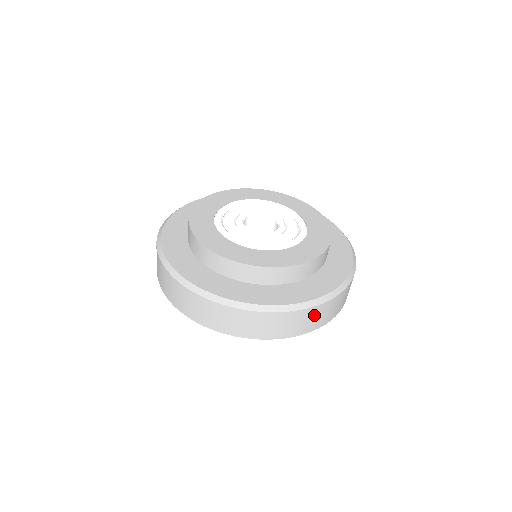
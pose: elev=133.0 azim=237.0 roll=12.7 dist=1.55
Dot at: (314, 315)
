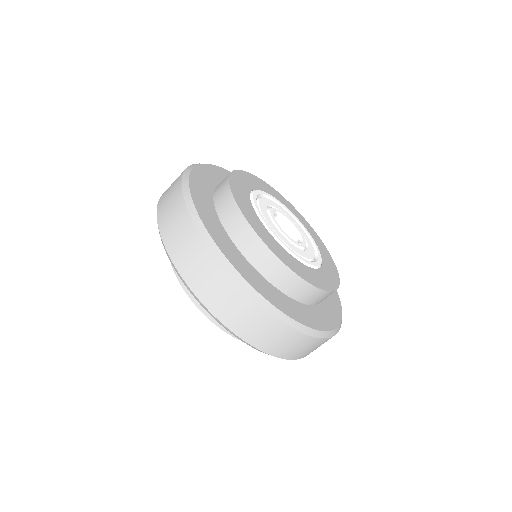
Dot at: (300, 344)
